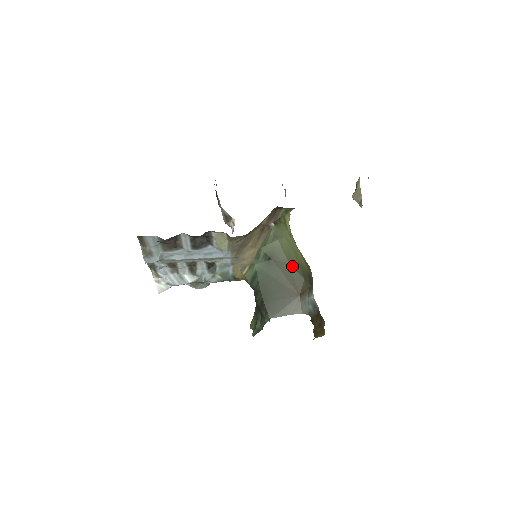
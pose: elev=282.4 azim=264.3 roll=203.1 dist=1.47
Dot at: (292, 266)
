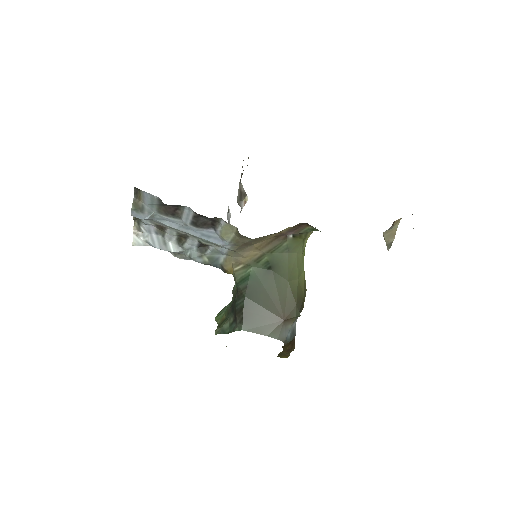
Dot at: (290, 286)
